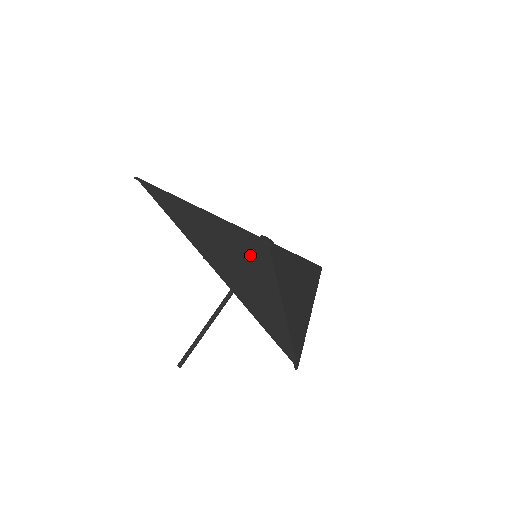
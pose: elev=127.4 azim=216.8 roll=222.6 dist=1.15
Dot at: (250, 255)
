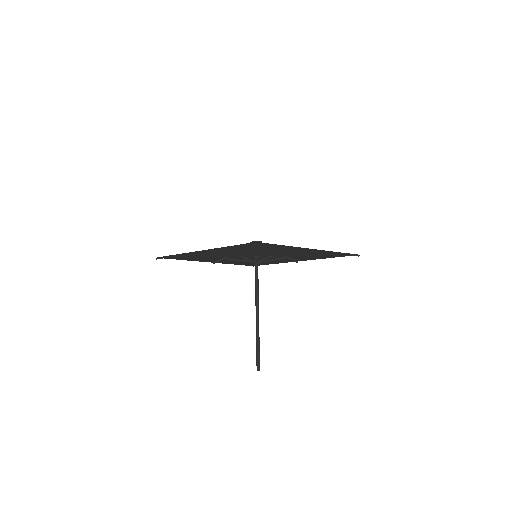
Dot at: (266, 247)
